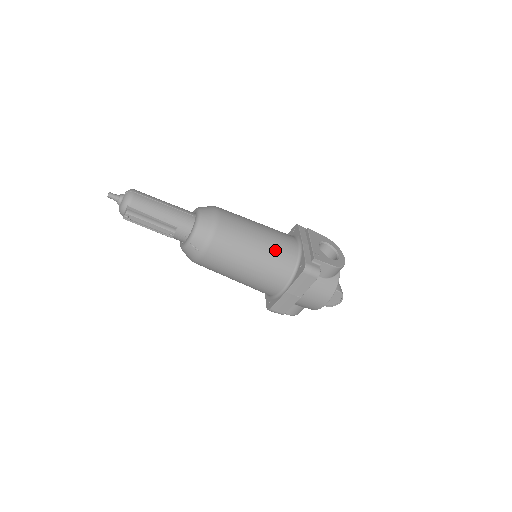
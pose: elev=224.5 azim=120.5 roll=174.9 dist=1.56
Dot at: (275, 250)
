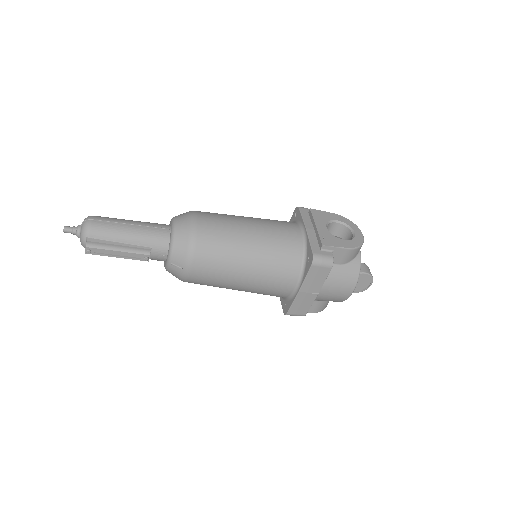
Dot at: (273, 246)
